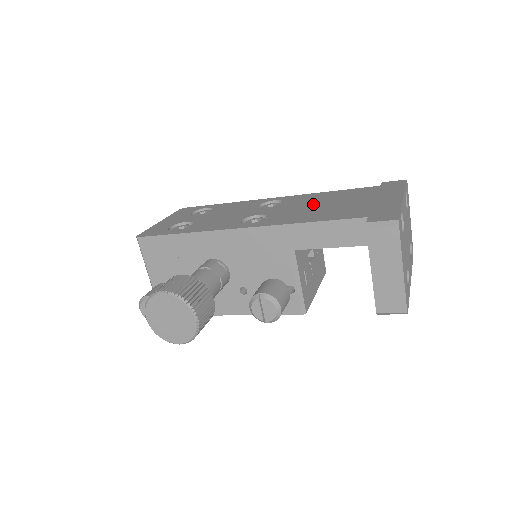
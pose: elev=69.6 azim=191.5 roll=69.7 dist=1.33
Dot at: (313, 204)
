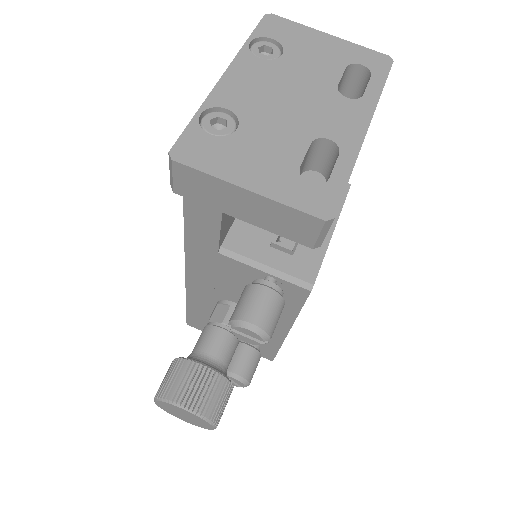
Dot at: occluded
